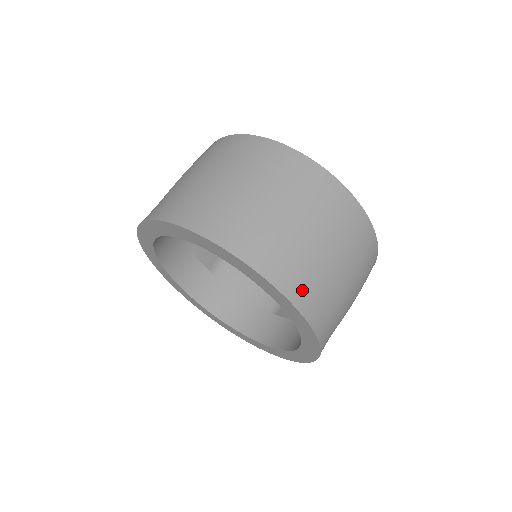
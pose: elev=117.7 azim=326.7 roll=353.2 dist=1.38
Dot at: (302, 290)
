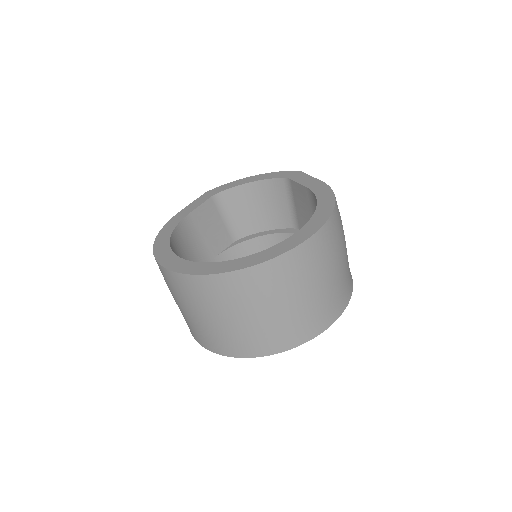
Dot at: (313, 326)
